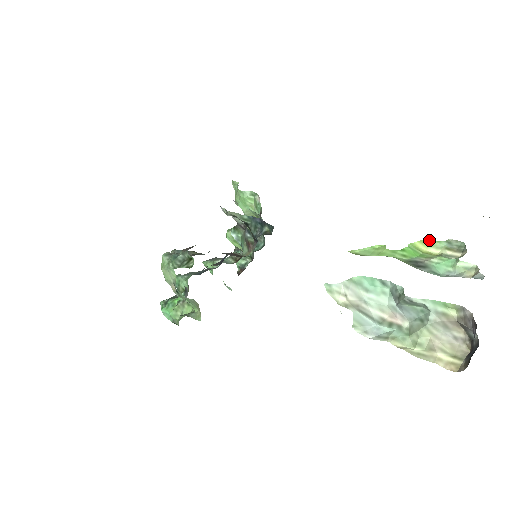
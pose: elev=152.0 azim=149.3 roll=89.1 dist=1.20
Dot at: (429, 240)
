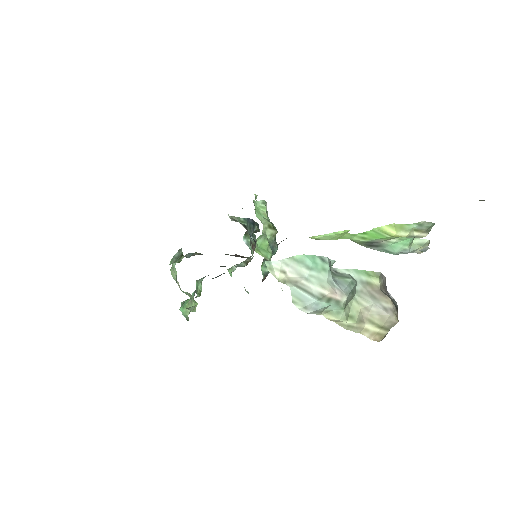
Dot at: occluded
